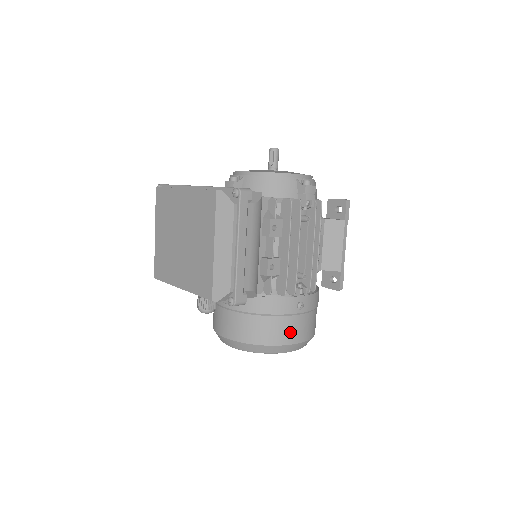
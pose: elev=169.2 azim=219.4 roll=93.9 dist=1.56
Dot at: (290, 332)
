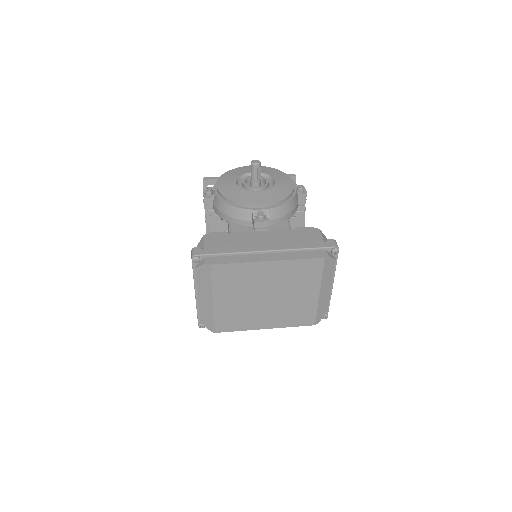
Dot at: occluded
